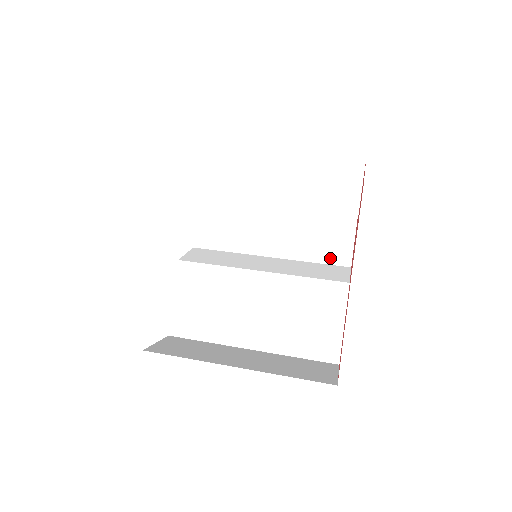
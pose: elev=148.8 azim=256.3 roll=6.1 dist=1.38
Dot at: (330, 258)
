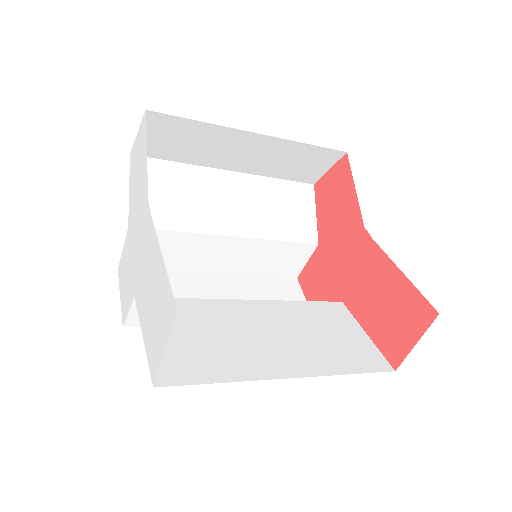
Dot at: occluded
